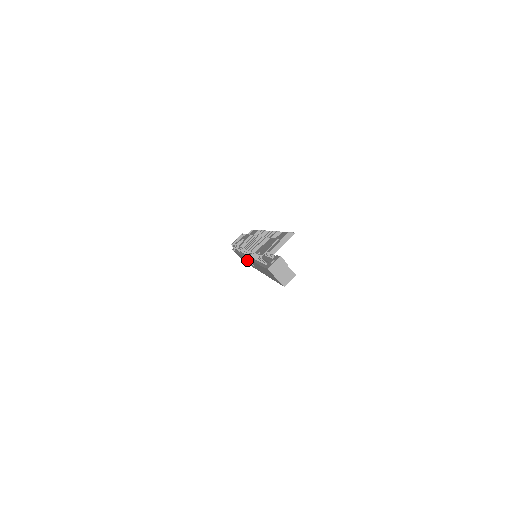
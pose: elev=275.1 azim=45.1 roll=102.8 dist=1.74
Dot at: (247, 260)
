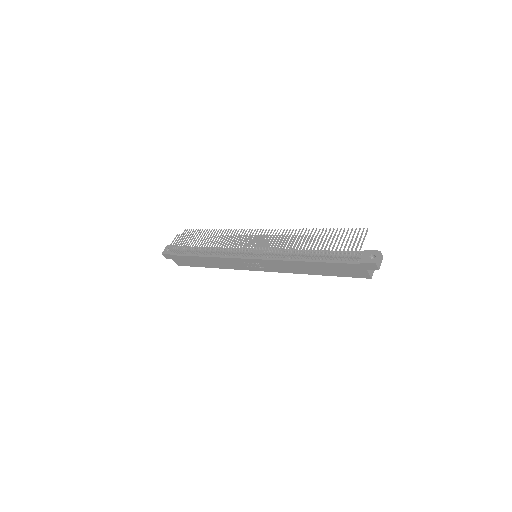
Dot at: (235, 262)
